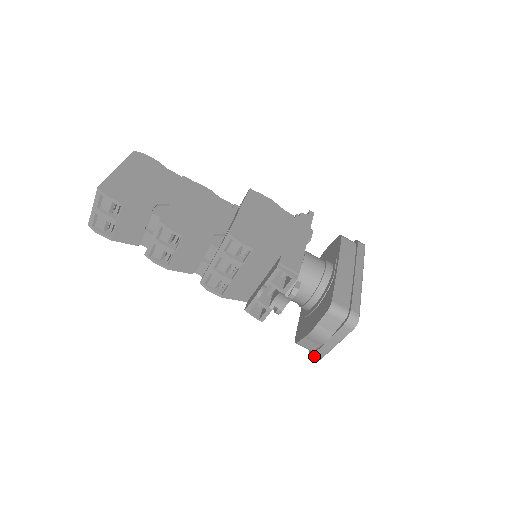
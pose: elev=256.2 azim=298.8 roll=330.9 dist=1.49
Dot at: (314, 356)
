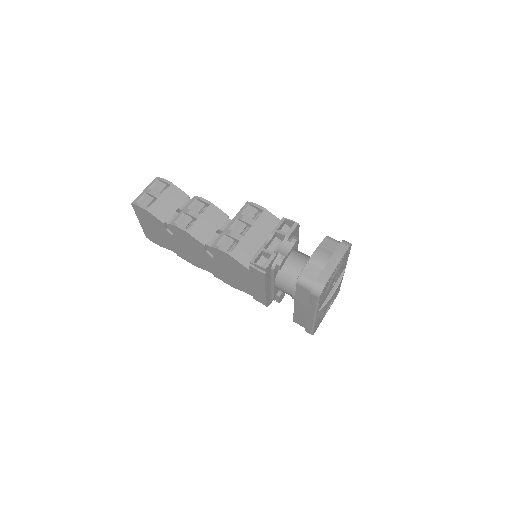
Dot at: (317, 285)
